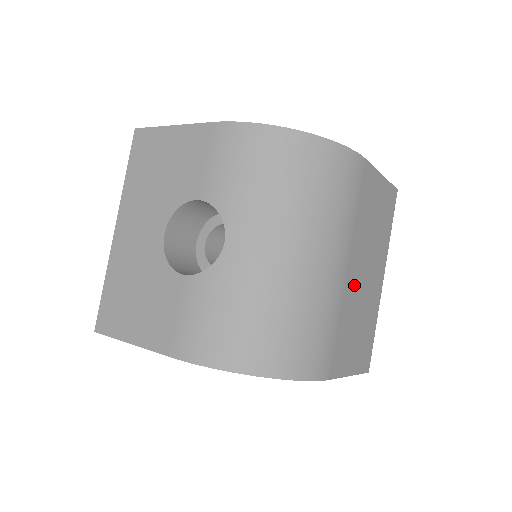
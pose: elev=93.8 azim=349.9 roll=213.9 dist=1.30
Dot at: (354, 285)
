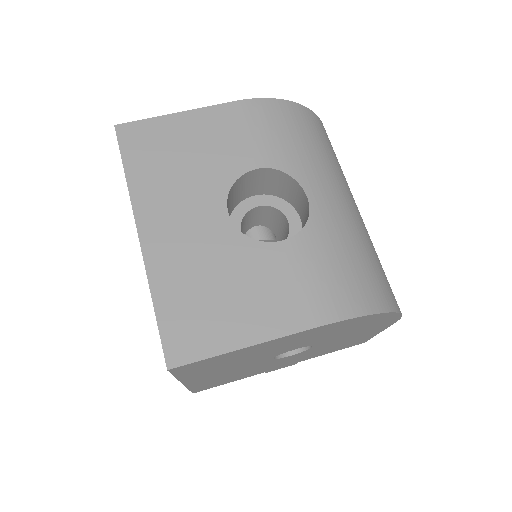
Dot at: occluded
